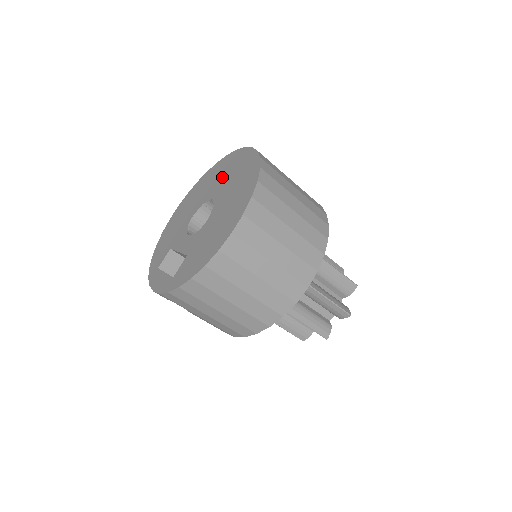
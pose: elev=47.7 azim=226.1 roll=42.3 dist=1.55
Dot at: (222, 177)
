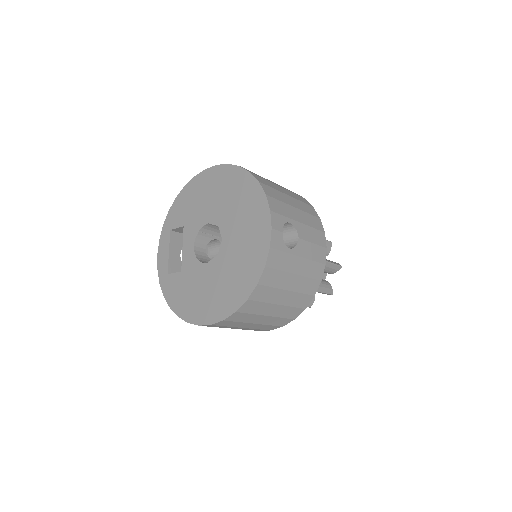
Dot at: (241, 227)
